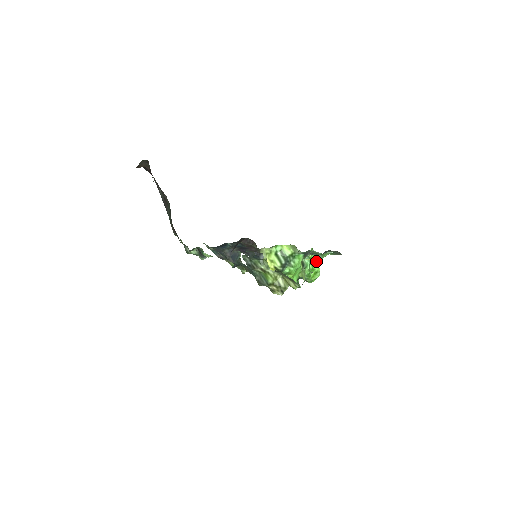
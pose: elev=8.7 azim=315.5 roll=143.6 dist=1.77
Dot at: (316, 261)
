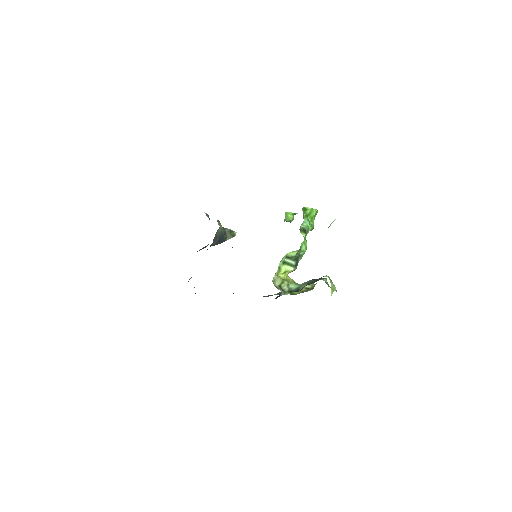
Dot at: (311, 211)
